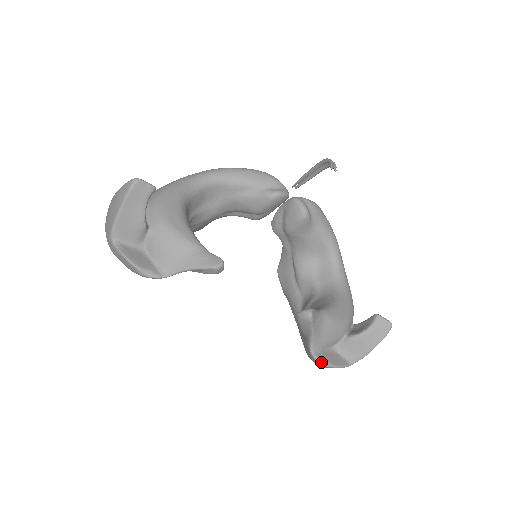
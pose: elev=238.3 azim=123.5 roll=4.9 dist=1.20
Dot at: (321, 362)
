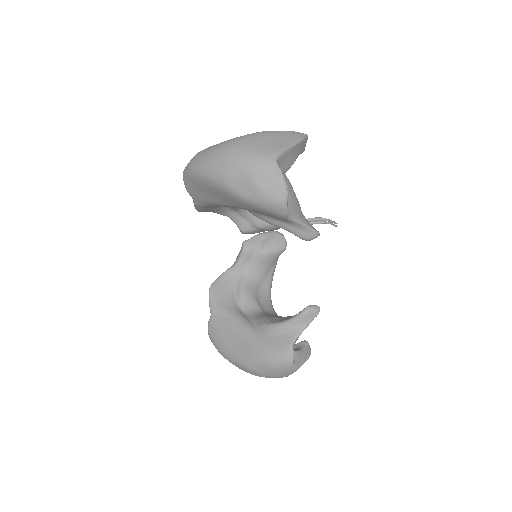
Dot at: occluded
